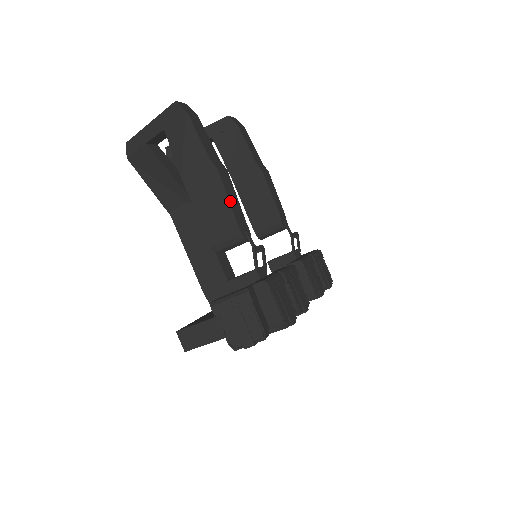
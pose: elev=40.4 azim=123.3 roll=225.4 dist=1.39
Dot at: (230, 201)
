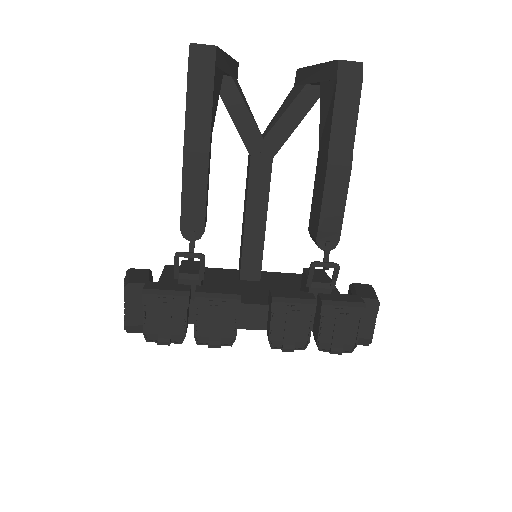
Dot at: (184, 191)
